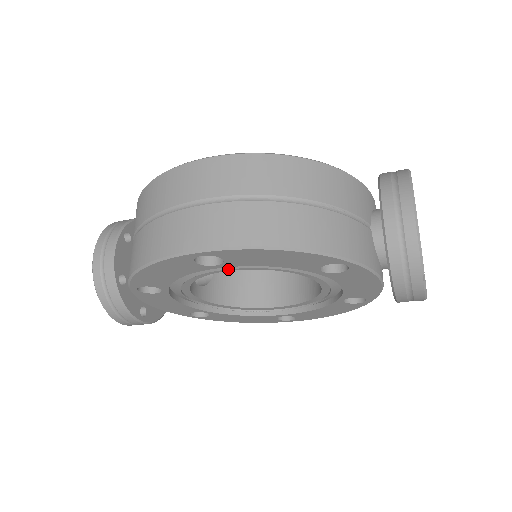
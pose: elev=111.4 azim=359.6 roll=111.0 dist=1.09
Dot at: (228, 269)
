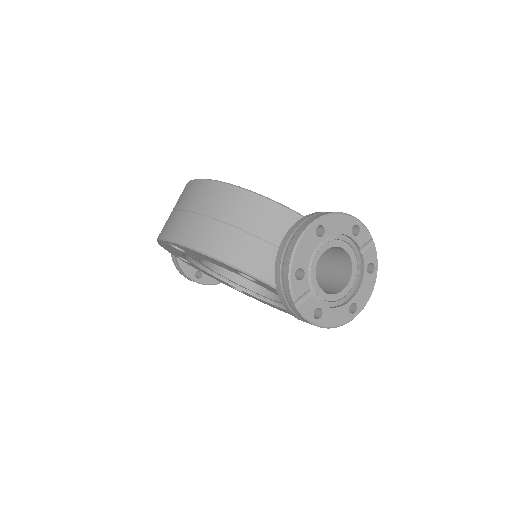
Dot at: occluded
